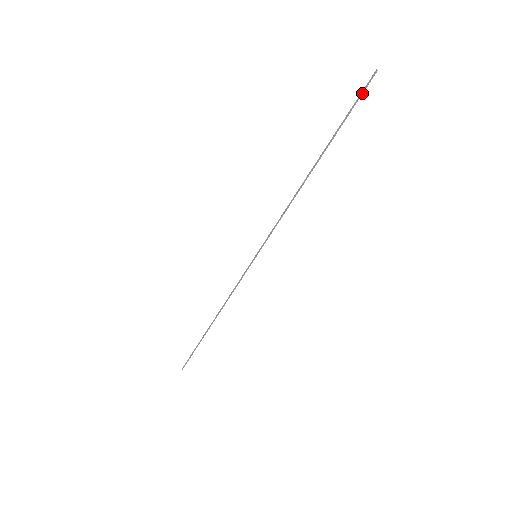
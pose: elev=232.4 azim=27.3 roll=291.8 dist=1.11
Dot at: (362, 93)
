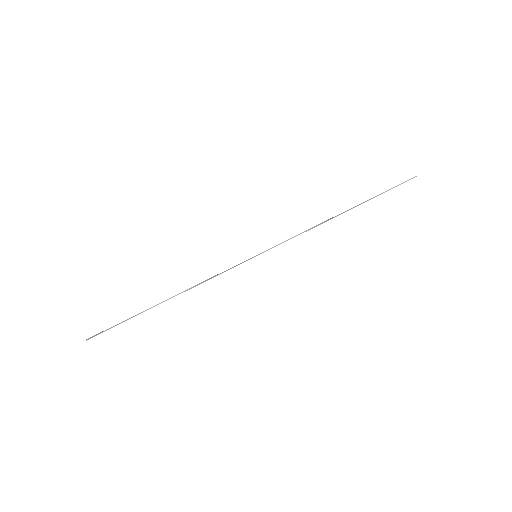
Dot at: (402, 183)
